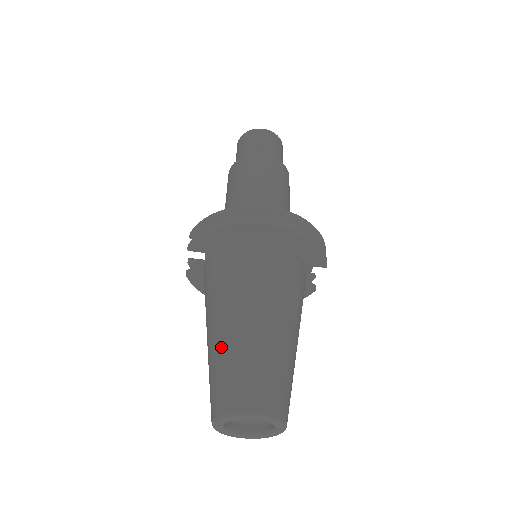
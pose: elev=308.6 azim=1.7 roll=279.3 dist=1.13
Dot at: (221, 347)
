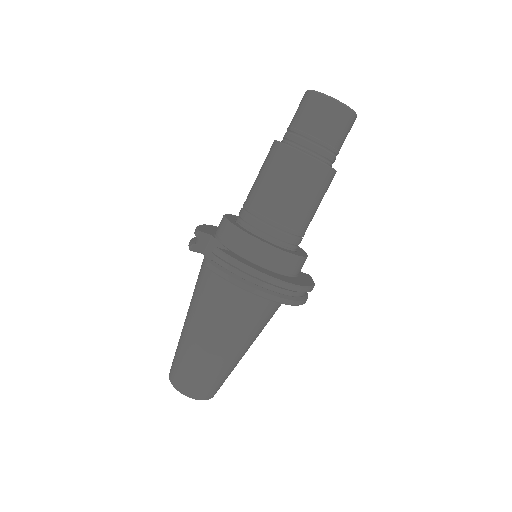
Dot at: (199, 356)
